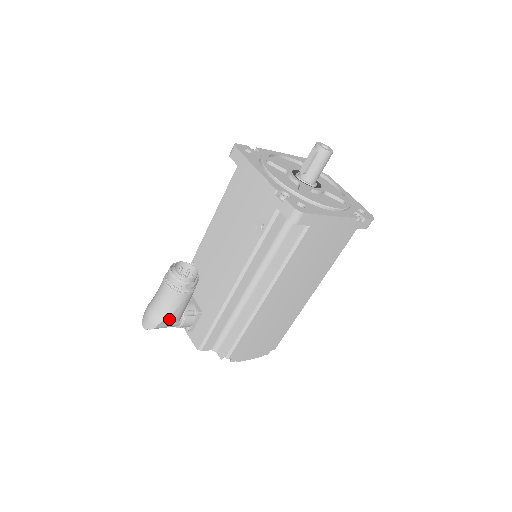
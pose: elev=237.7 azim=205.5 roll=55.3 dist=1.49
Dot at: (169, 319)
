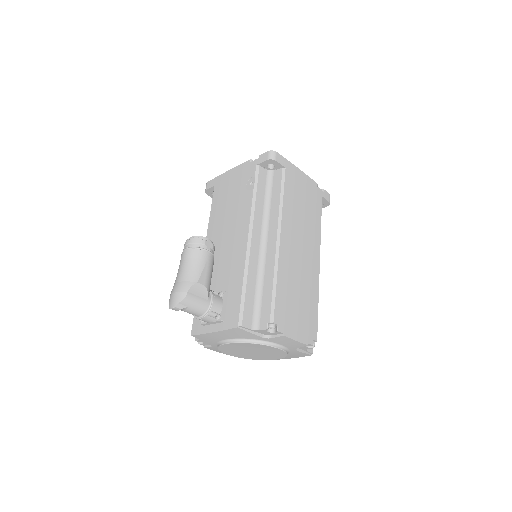
Dot at: (198, 283)
